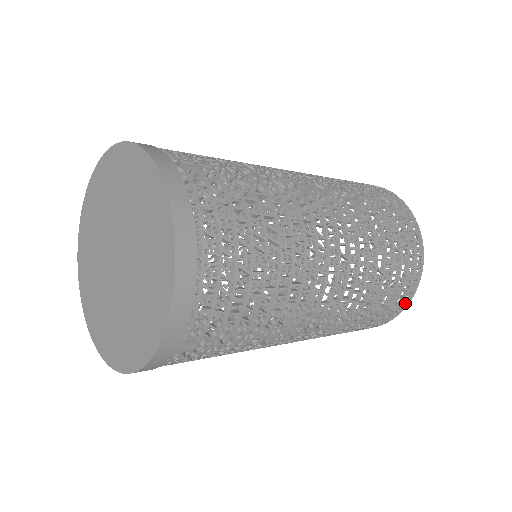
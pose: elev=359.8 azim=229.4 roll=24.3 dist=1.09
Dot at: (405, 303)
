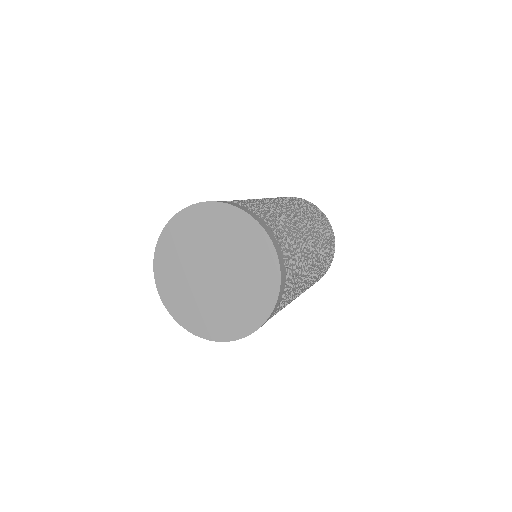
Dot at: (333, 253)
